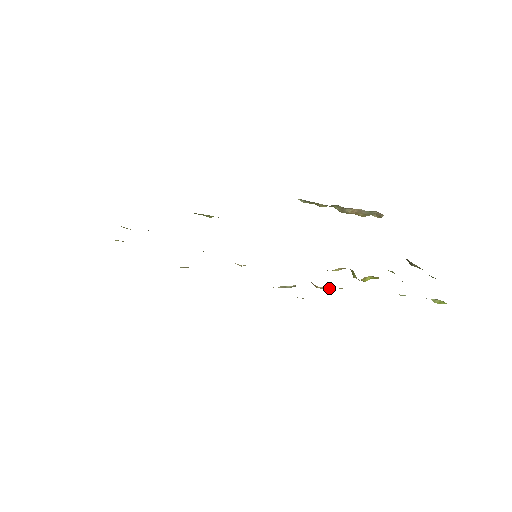
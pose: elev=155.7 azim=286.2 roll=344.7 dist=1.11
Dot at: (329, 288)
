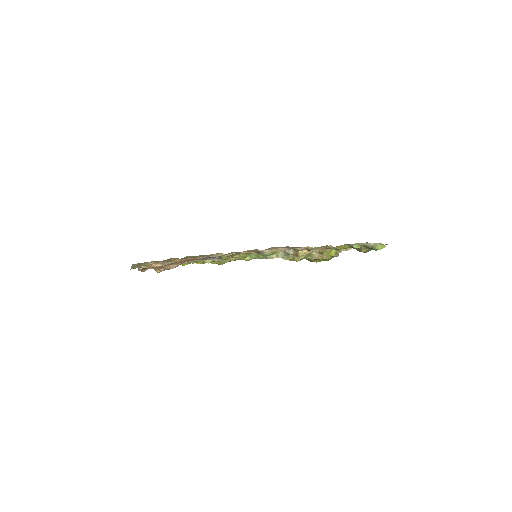
Dot at: (306, 250)
